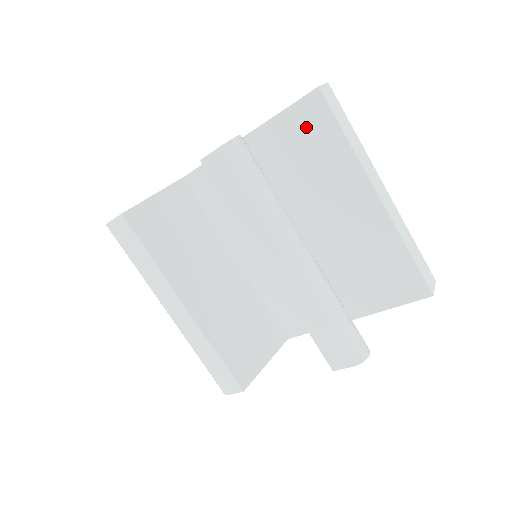
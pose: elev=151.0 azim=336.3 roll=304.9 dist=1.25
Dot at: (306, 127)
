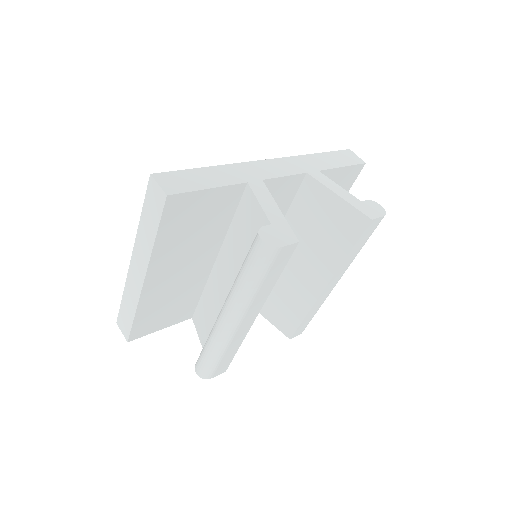
Dot at: (343, 181)
